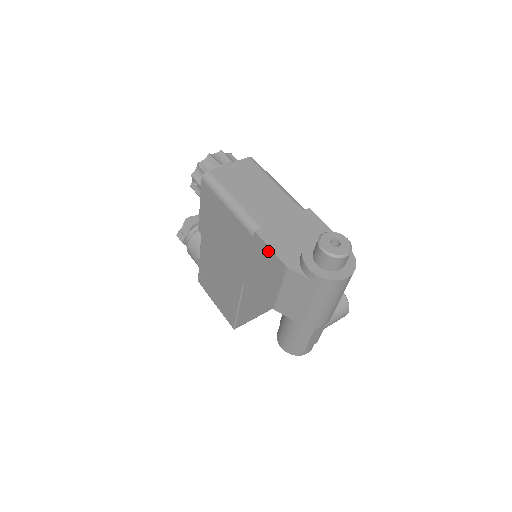
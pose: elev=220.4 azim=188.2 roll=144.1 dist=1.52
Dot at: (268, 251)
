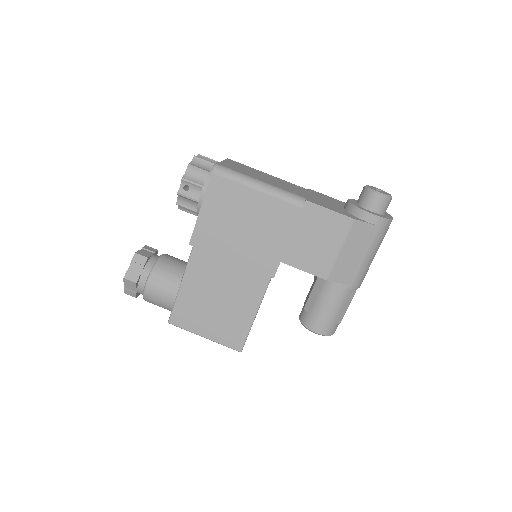
Dot at: (326, 213)
